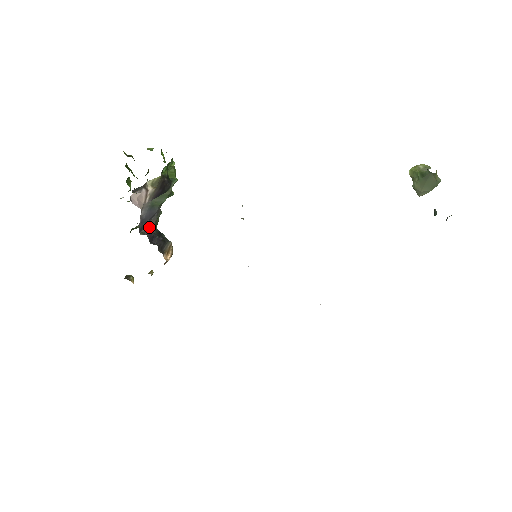
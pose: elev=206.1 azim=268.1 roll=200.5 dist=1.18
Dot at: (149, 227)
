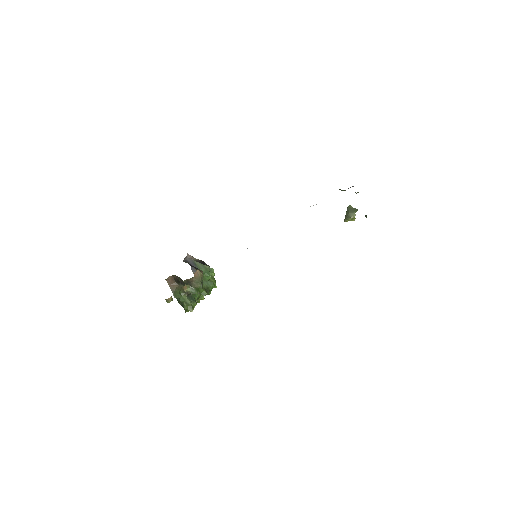
Dot at: occluded
